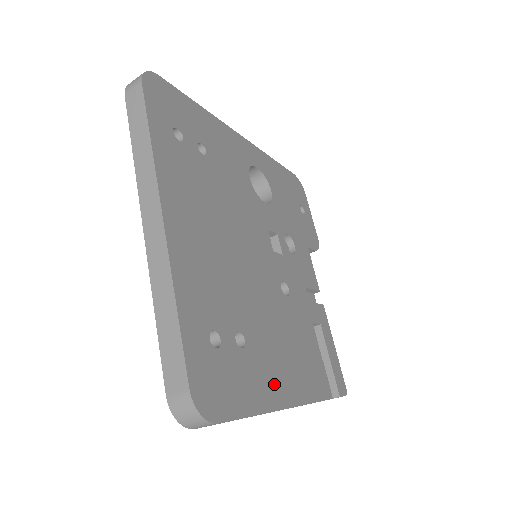
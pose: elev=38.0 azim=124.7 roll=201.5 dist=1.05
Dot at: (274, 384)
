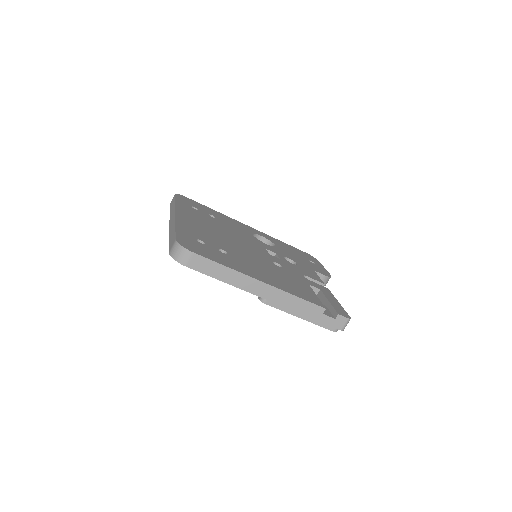
Dot at: (251, 272)
